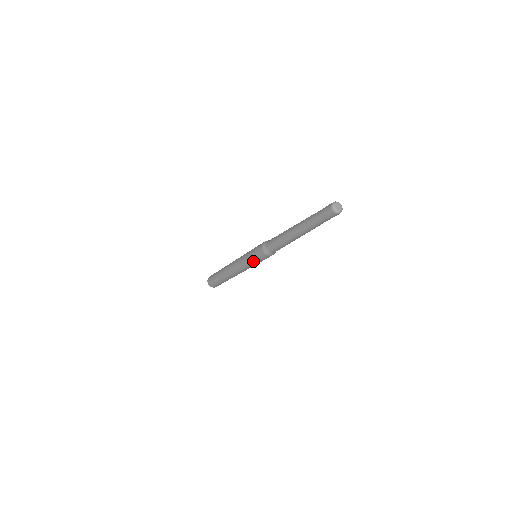
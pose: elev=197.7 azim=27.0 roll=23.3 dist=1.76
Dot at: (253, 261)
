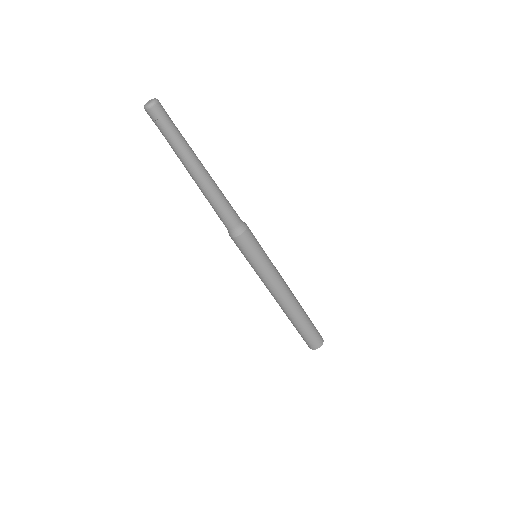
Dot at: (250, 262)
